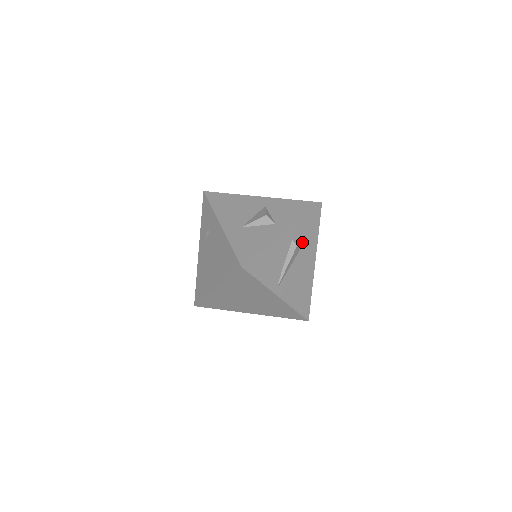
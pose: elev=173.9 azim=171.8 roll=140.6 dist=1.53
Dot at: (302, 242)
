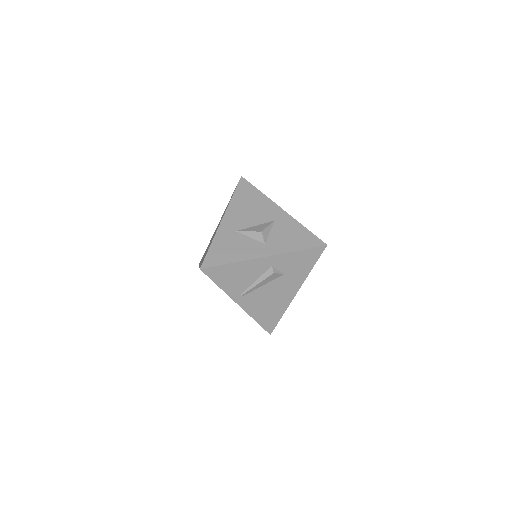
Dot at: (285, 271)
